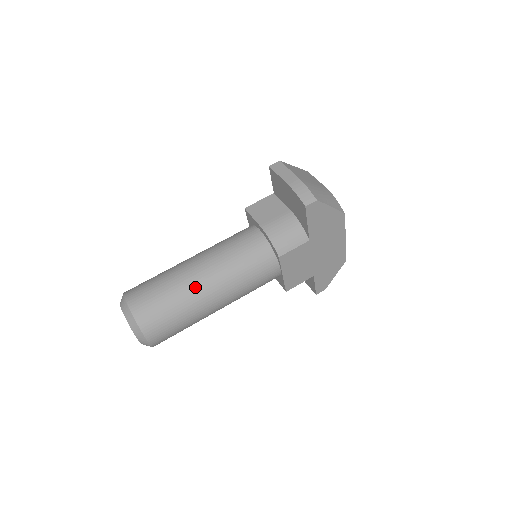
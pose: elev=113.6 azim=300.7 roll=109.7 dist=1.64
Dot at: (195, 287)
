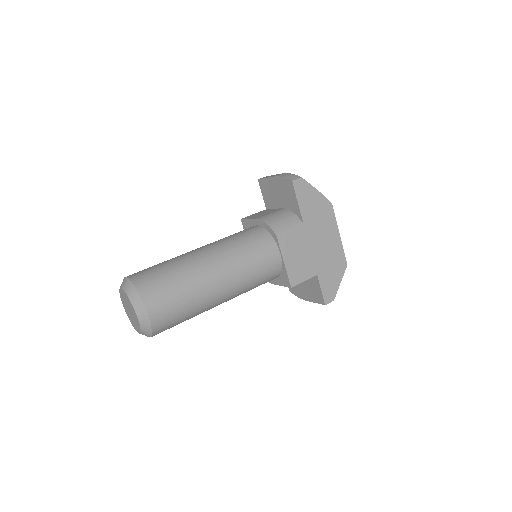
Dot at: (196, 260)
